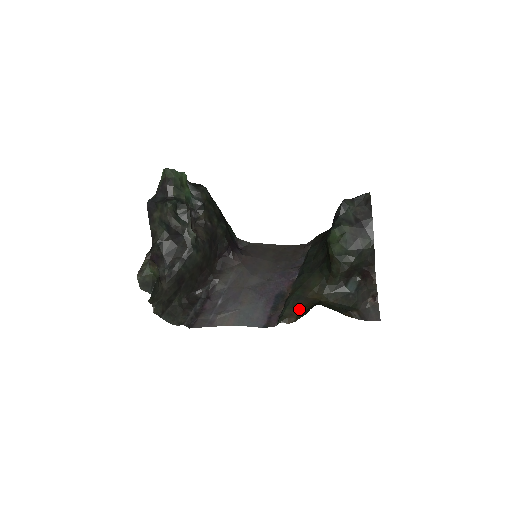
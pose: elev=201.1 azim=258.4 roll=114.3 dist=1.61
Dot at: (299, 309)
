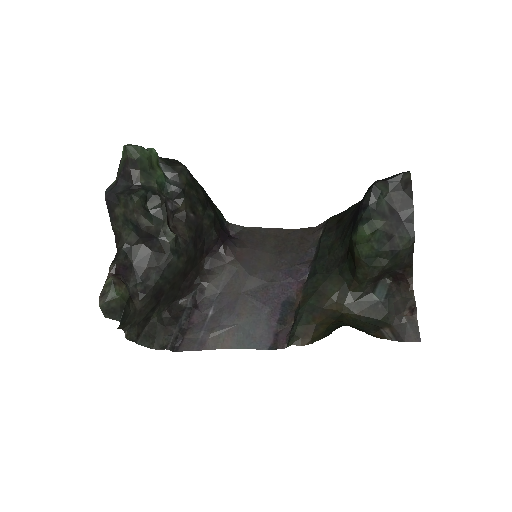
Dot at: (315, 326)
